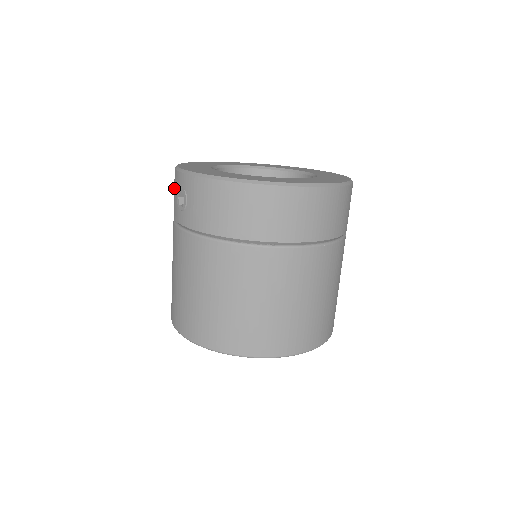
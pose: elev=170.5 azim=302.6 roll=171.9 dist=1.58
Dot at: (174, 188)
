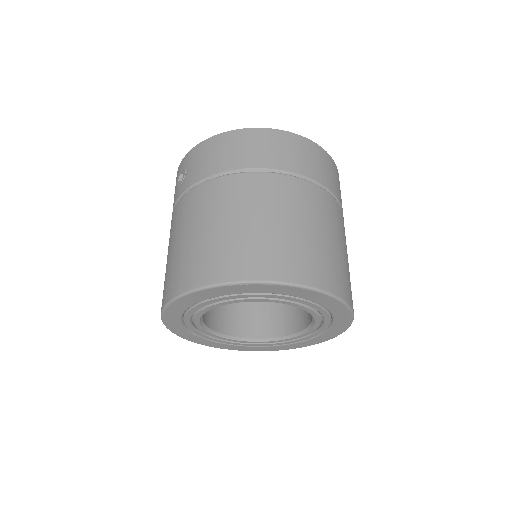
Dot at: occluded
